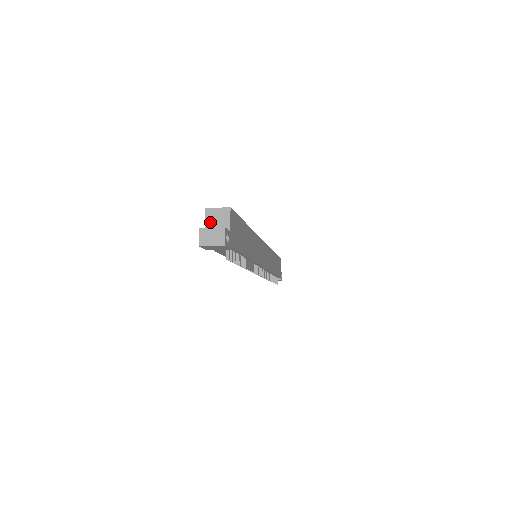
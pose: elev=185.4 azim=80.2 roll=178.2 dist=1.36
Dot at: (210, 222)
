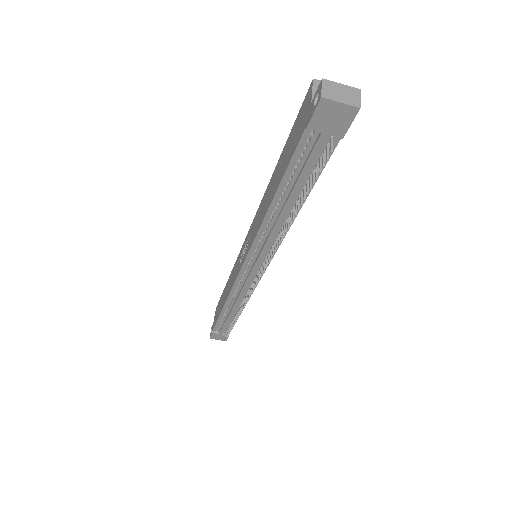
Dot at: occluded
